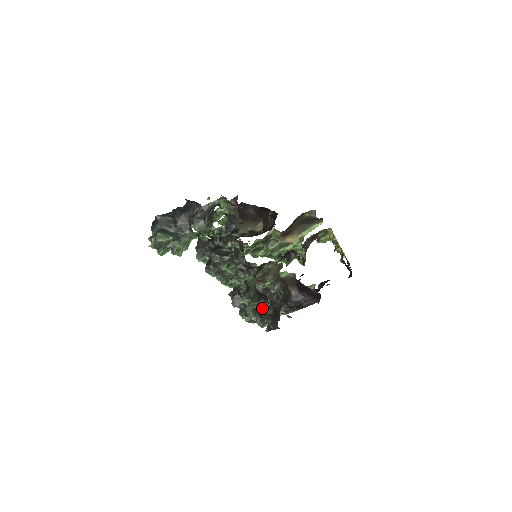
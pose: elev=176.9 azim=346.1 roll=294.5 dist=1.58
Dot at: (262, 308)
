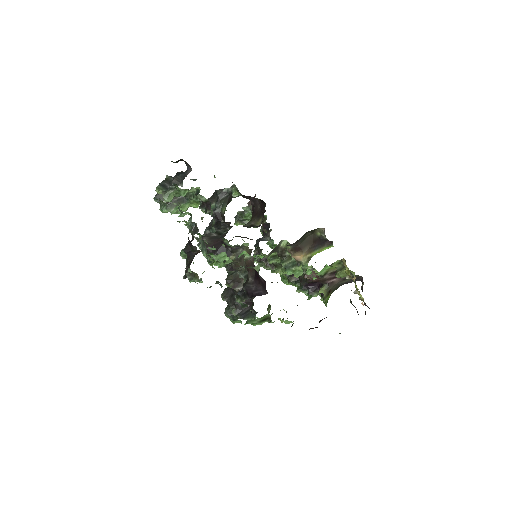
Dot at: (187, 254)
